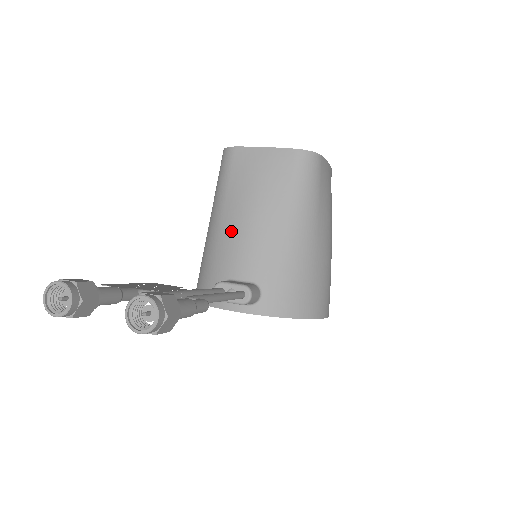
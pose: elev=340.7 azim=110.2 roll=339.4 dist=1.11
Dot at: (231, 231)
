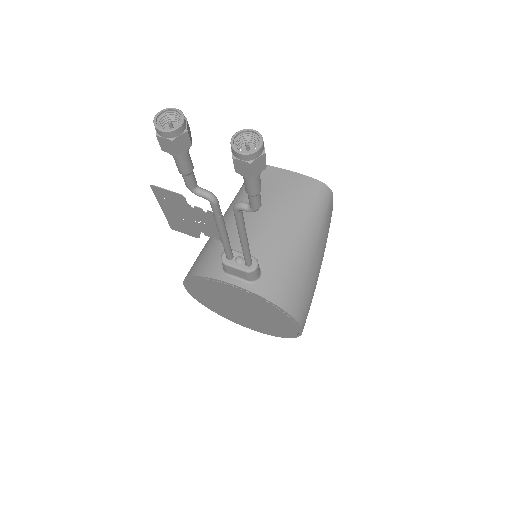
Dot at: (247, 221)
